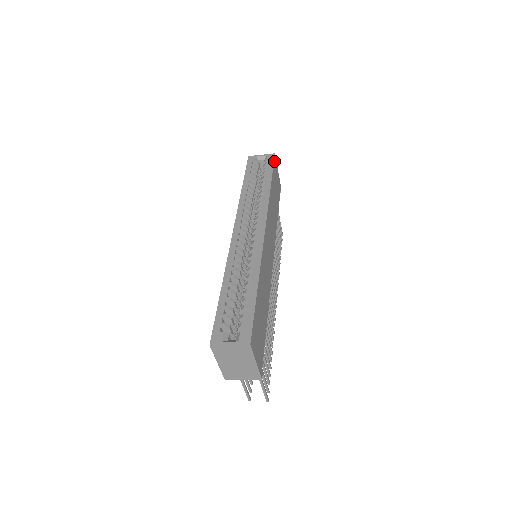
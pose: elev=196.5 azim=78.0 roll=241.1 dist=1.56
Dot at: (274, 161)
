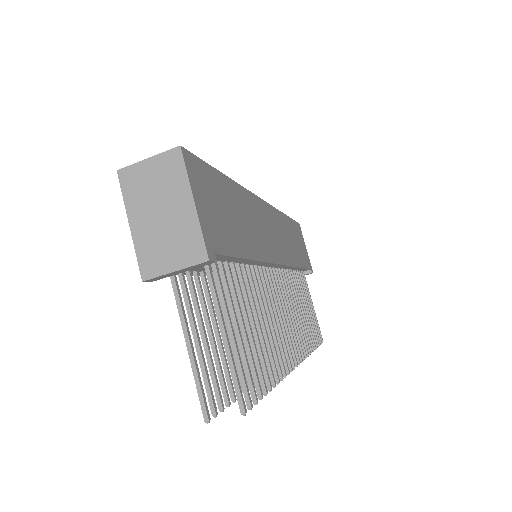
Dot at: (297, 223)
